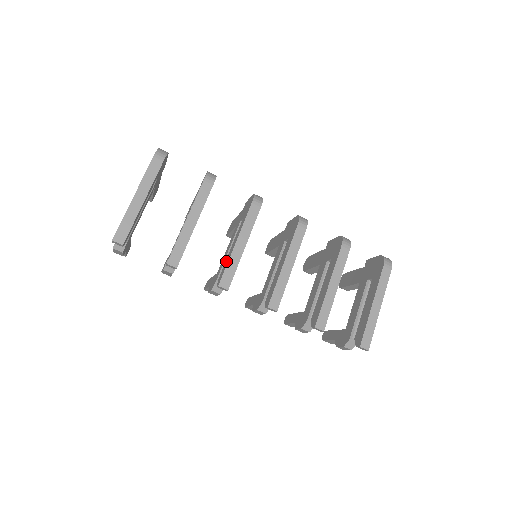
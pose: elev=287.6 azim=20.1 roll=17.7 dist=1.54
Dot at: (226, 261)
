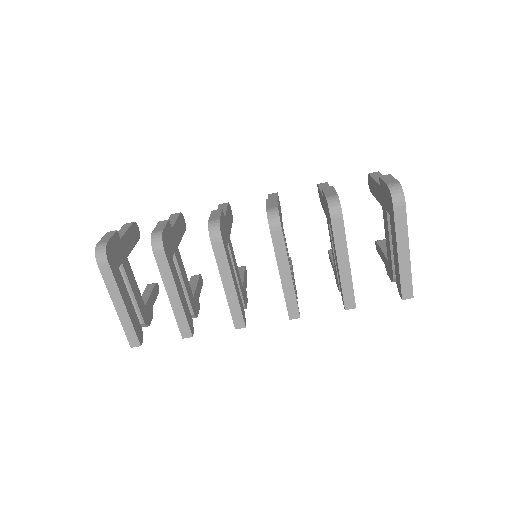
Dot at: occluded
